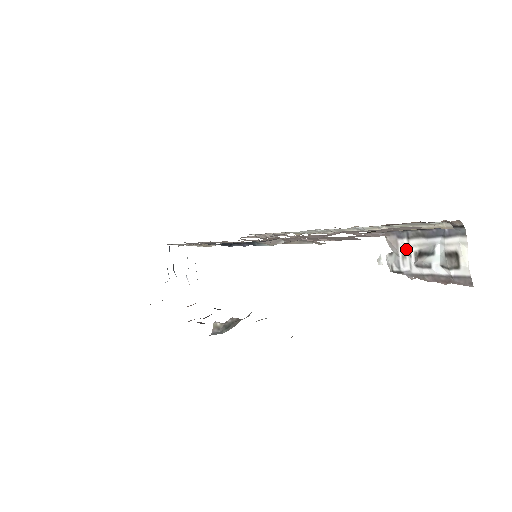
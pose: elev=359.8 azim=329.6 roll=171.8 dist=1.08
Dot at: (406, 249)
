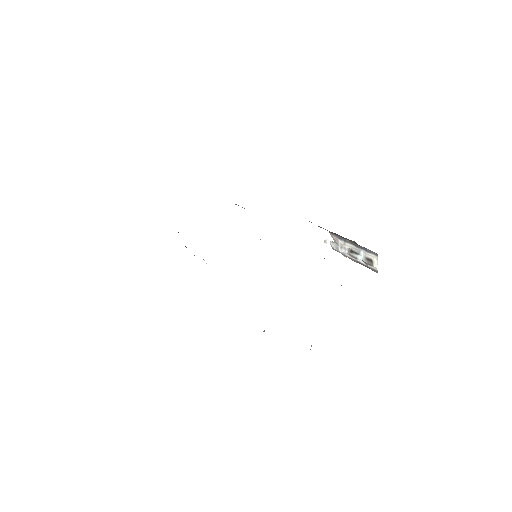
Dot at: (343, 245)
